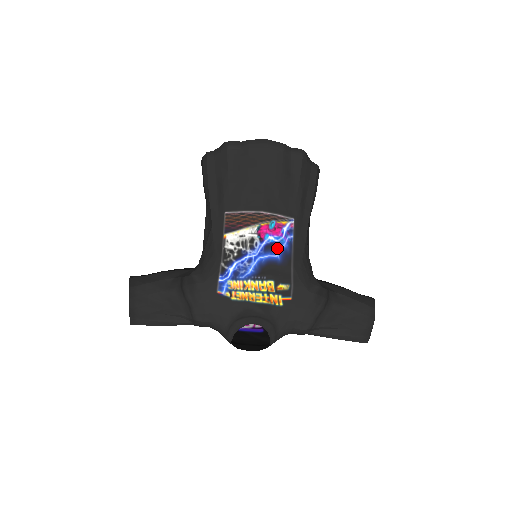
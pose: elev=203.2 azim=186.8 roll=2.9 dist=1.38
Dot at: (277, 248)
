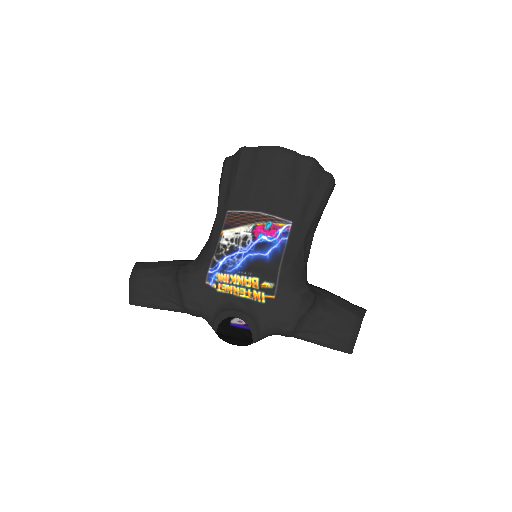
Dot at: (268, 247)
